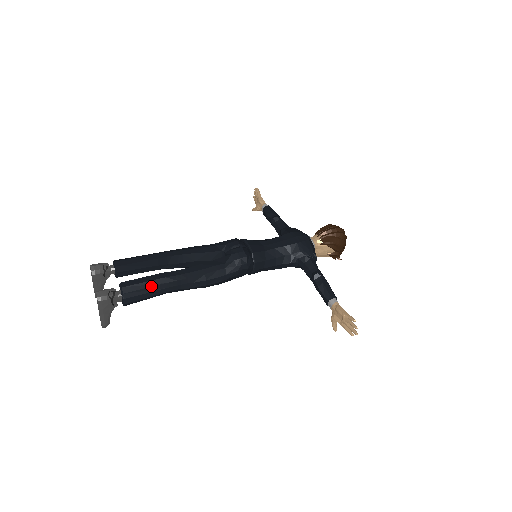
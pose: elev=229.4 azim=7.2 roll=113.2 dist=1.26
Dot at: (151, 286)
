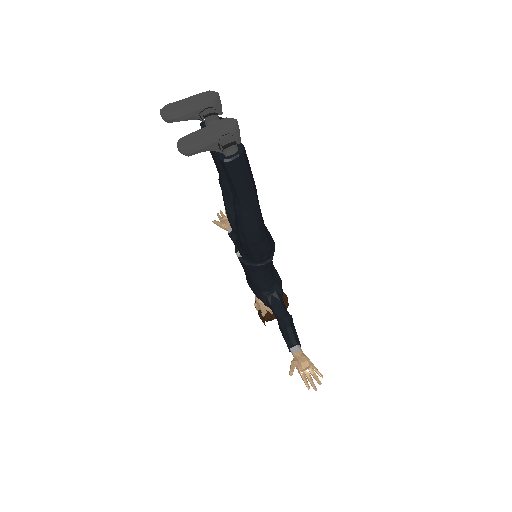
Dot at: (251, 178)
